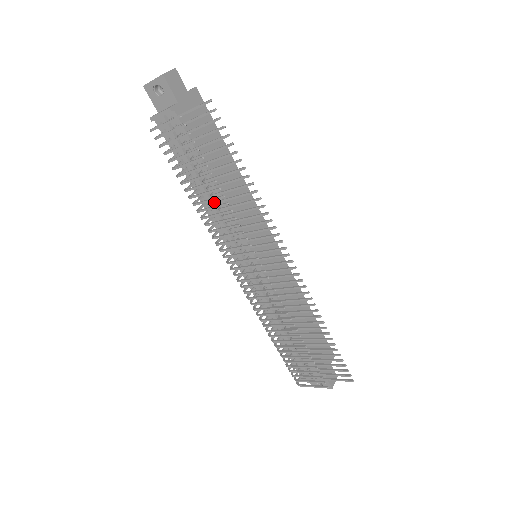
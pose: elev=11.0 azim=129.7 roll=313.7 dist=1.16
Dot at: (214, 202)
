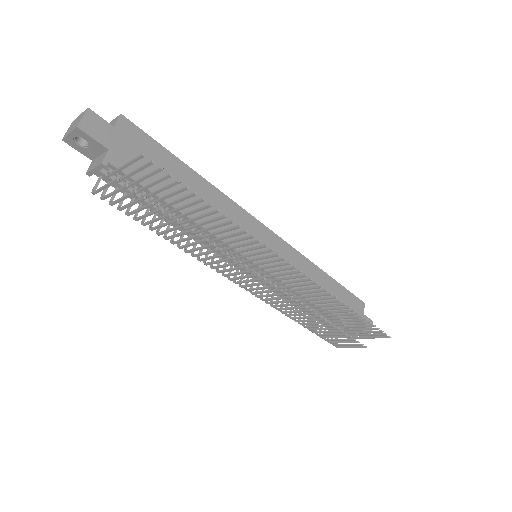
Dot at: occluded
